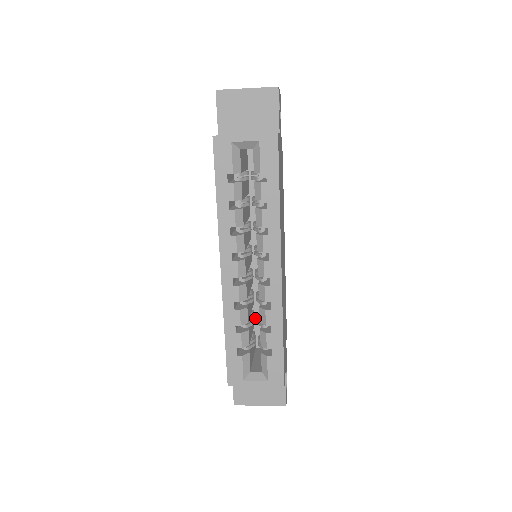
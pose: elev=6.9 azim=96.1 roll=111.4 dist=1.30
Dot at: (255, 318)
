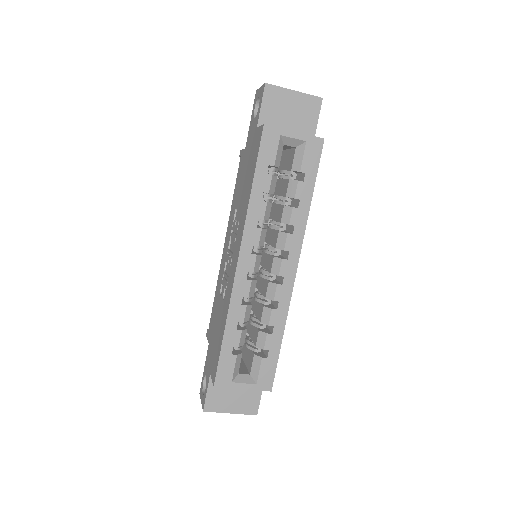
Dot at: occluded
